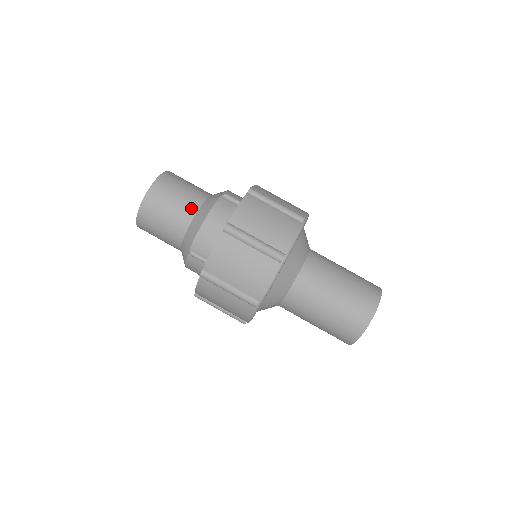
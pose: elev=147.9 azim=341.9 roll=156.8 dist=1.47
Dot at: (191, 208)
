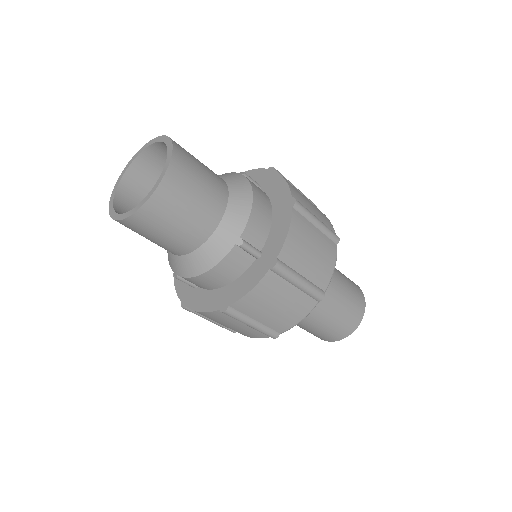
Dot at: (222, 185)
